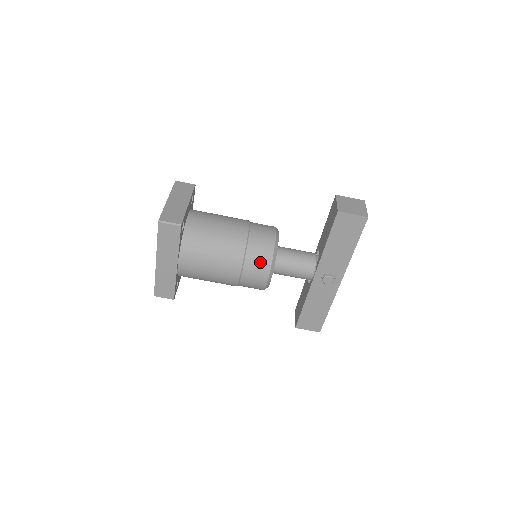
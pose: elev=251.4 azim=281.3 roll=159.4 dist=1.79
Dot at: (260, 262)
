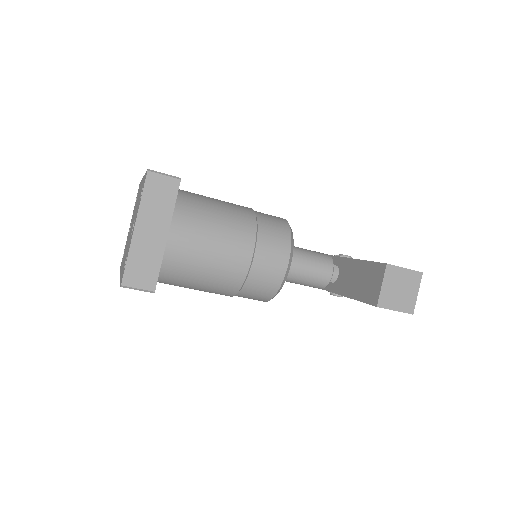
Dot at: (258, 296)
